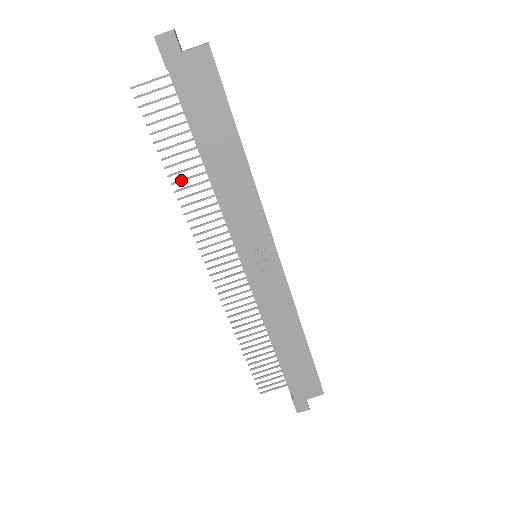
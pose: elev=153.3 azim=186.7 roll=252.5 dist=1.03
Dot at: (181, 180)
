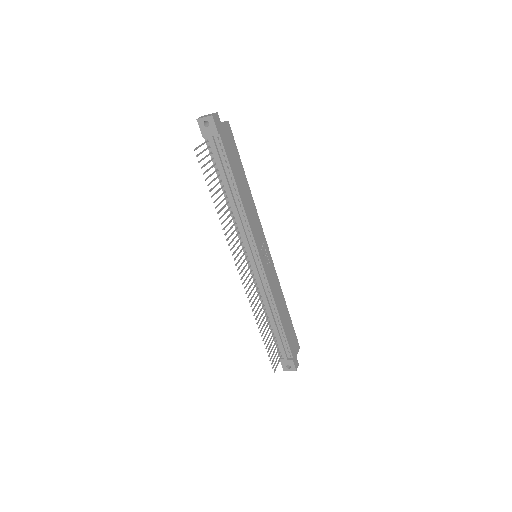
Dot at: (221, 210)
